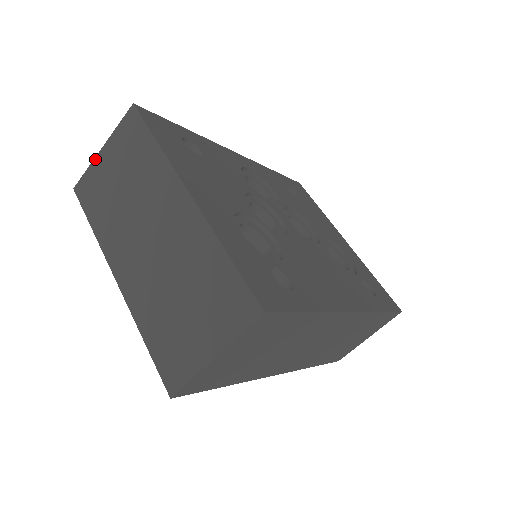
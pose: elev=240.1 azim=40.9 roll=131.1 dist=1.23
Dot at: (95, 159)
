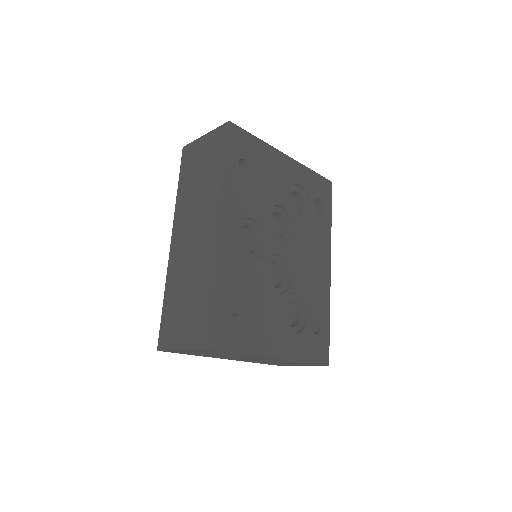
Dot at: occluded
